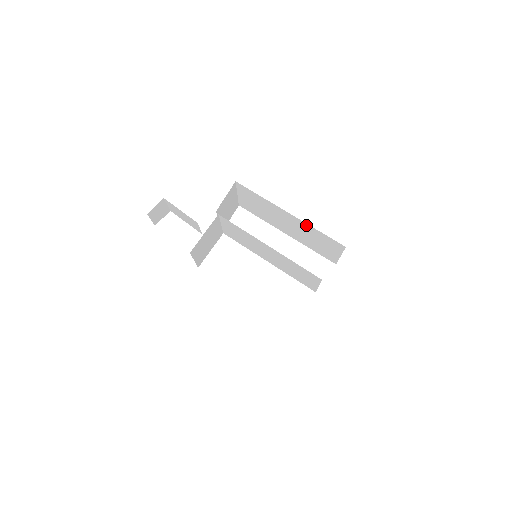
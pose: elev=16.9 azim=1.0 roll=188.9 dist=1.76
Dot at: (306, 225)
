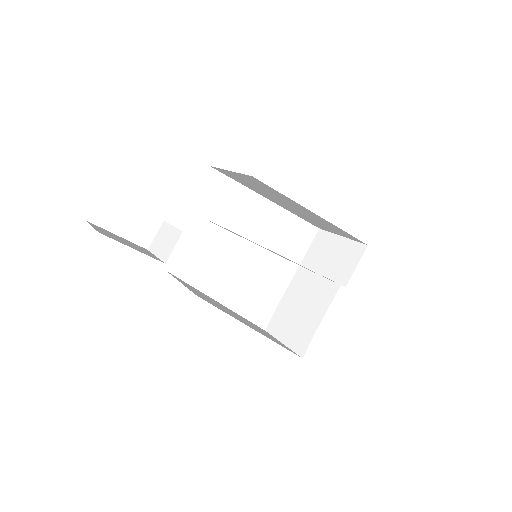
Dot at: (330, 224)
